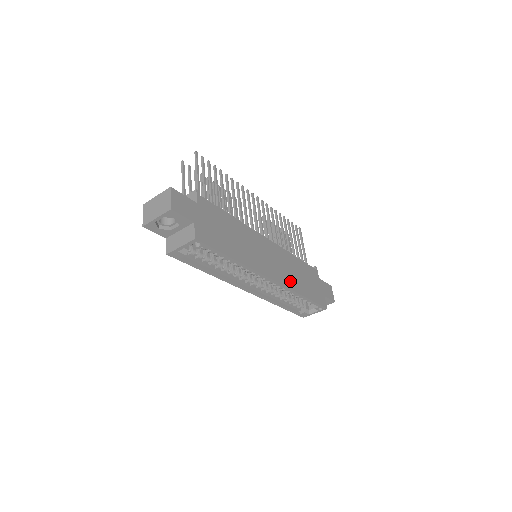
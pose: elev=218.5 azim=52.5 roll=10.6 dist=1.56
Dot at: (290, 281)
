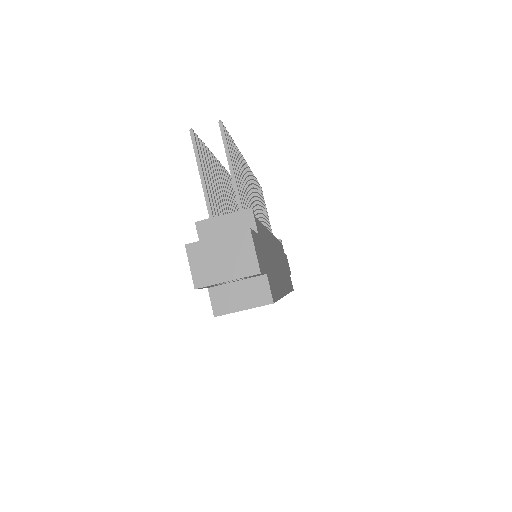
Dot at: (286, 281)
